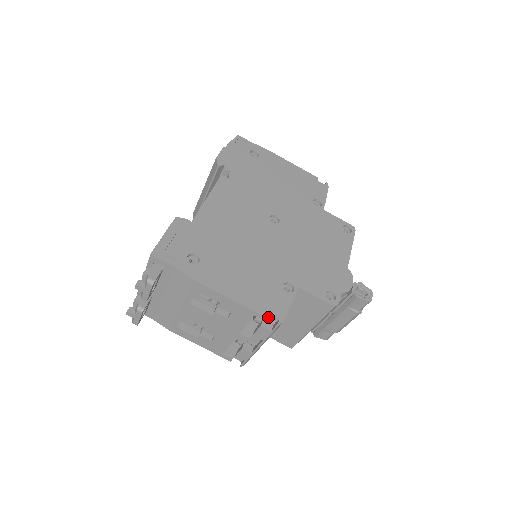
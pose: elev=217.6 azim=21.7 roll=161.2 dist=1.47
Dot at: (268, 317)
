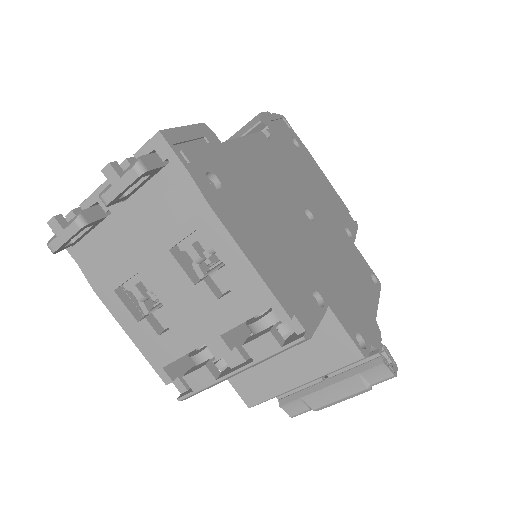
Dot at: occluded
